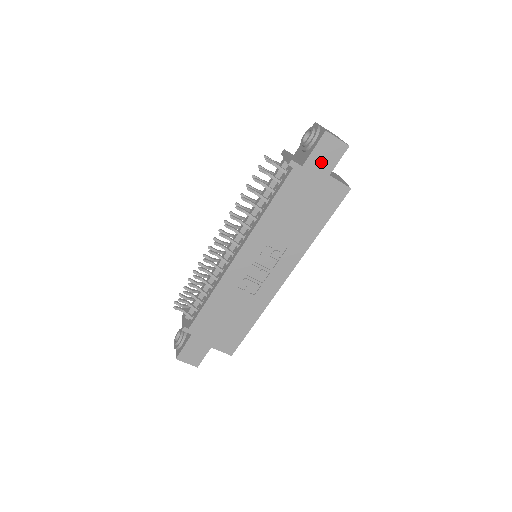
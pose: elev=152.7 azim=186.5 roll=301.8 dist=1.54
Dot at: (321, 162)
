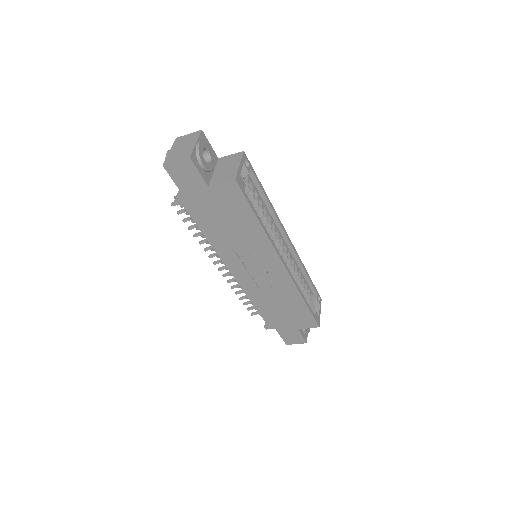
Dot at: (191, 185)
